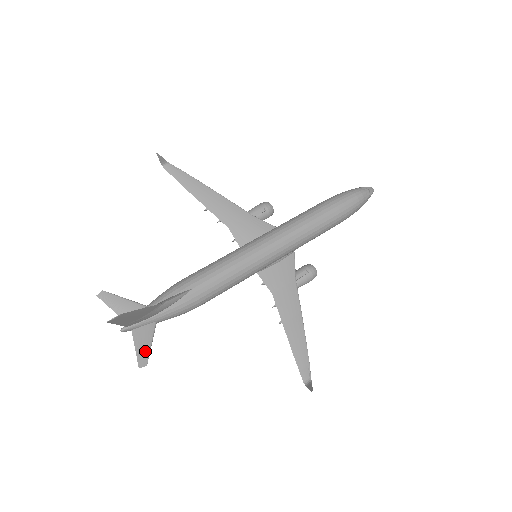
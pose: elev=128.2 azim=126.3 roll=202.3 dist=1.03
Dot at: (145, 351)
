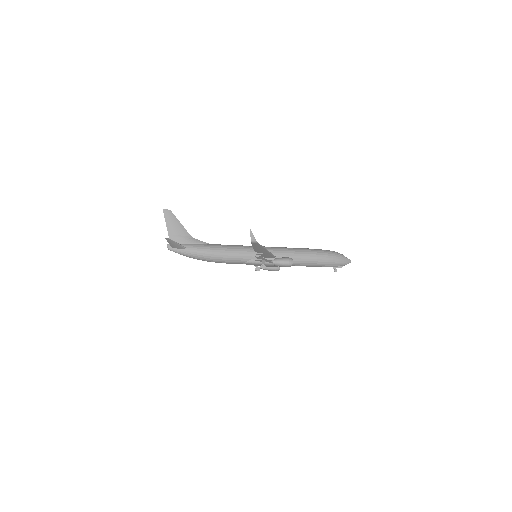
Dot at: (172, 241)
